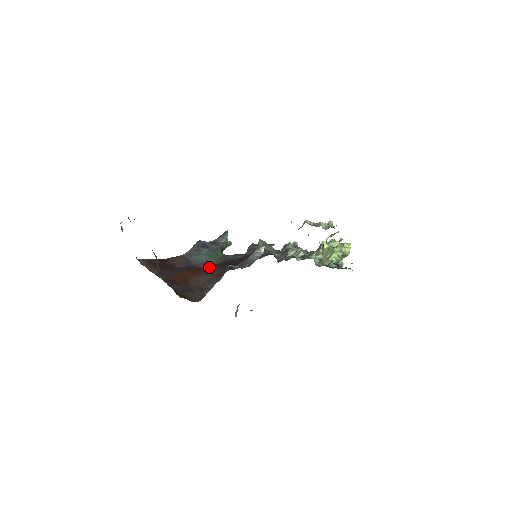
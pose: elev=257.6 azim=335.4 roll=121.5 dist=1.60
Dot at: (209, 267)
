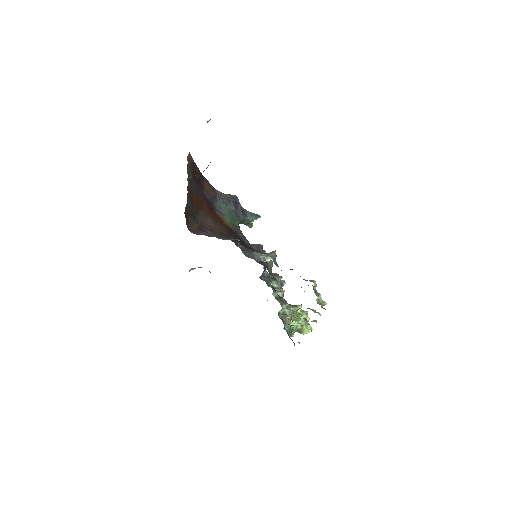
Dot at: (221, 220)
